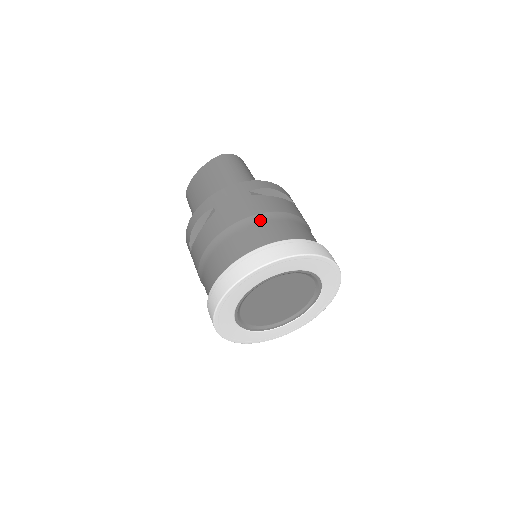
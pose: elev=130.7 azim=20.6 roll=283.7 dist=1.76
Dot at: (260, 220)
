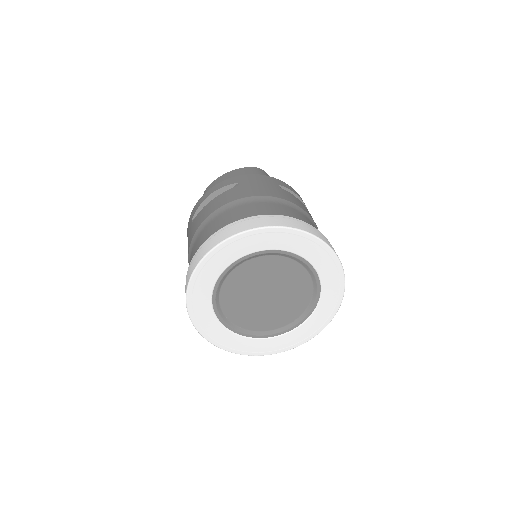
Dot at: (283, 203)
